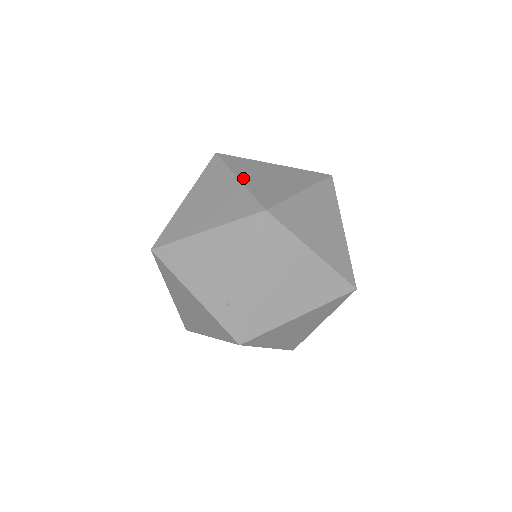
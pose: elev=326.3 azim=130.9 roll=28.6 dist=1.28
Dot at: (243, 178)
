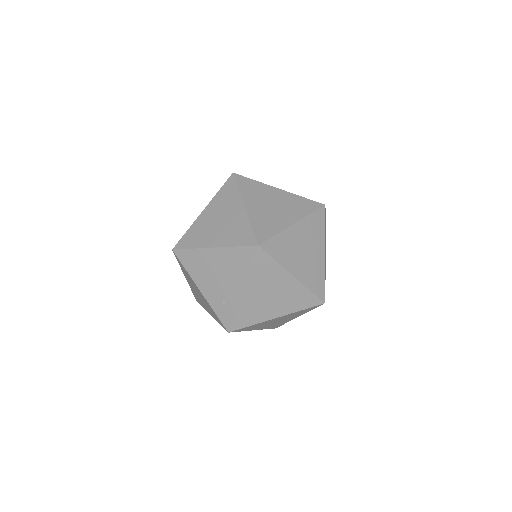
Dot at: (249, 206)
